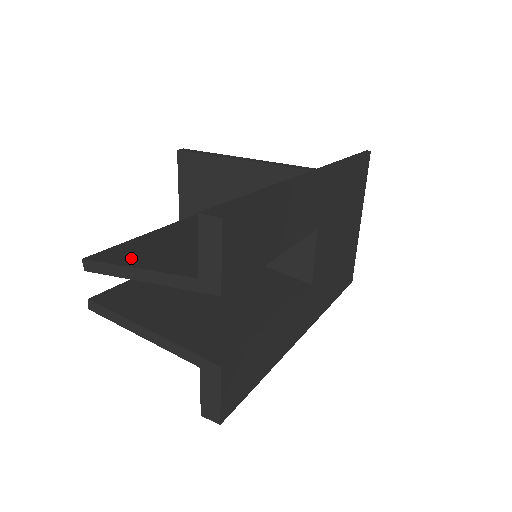
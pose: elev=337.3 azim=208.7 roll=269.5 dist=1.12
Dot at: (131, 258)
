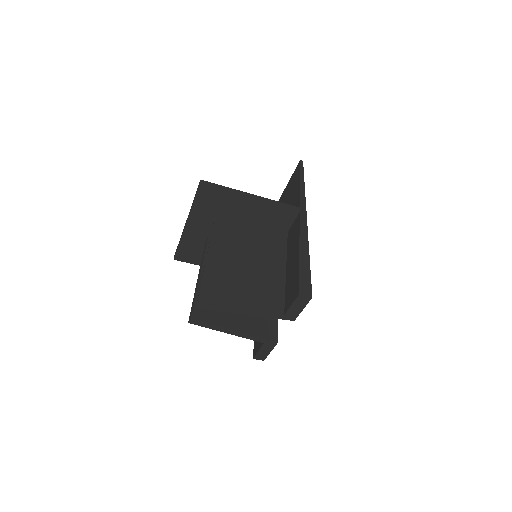
Dot at: (228, 298)
